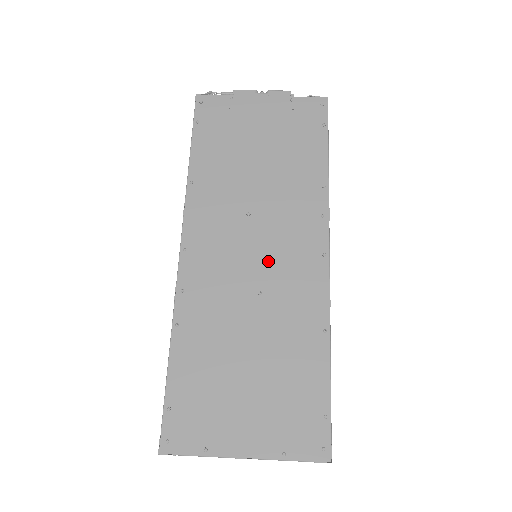
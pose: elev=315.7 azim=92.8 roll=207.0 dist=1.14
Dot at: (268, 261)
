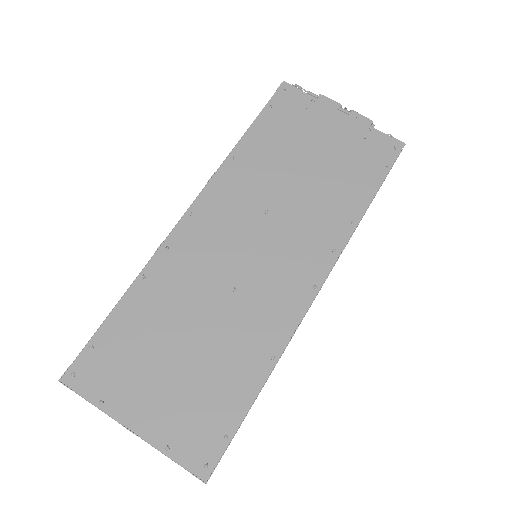
Dot at: (259, 264)
